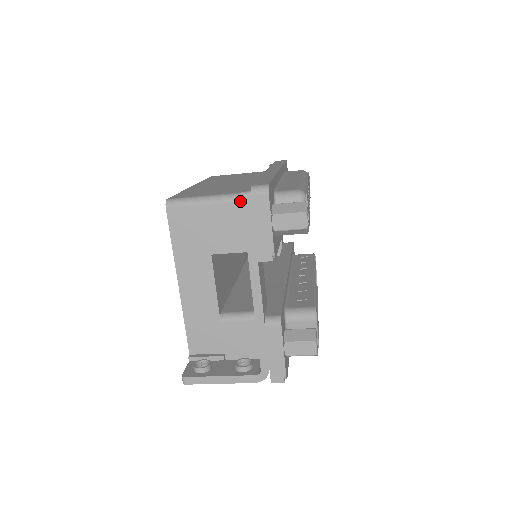
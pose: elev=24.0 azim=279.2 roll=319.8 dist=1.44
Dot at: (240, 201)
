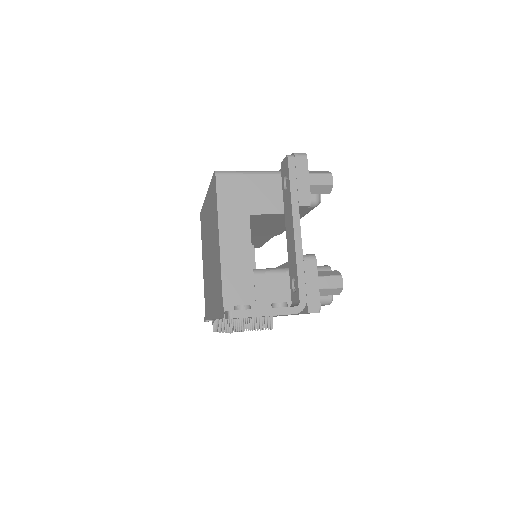
Dot at: (274, 175)
